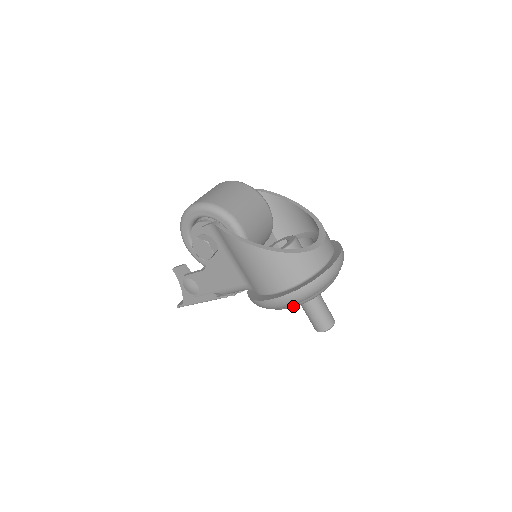
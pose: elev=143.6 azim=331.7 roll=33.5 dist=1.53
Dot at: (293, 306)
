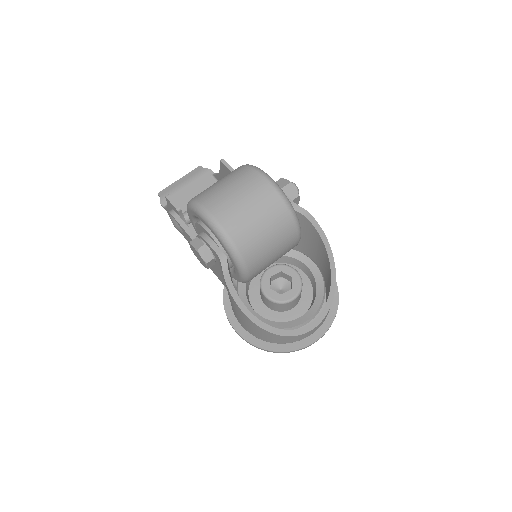
Dot at: occluded
